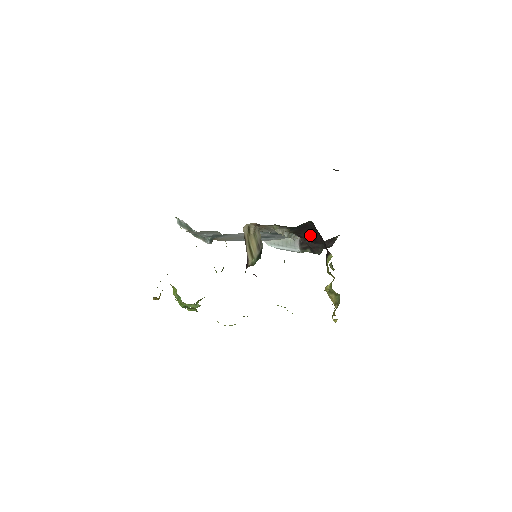
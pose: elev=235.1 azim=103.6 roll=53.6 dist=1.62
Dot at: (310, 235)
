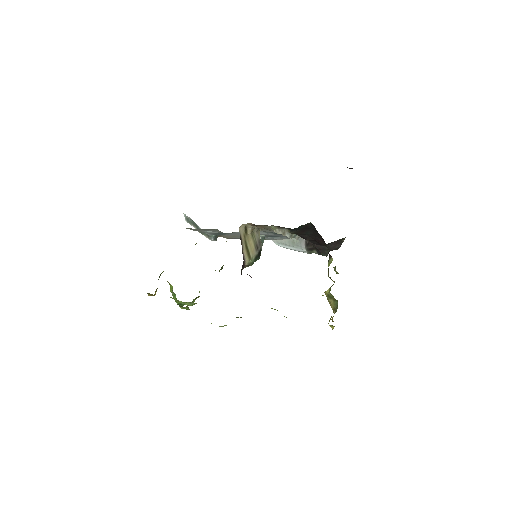
Dot at: (312, 237)
